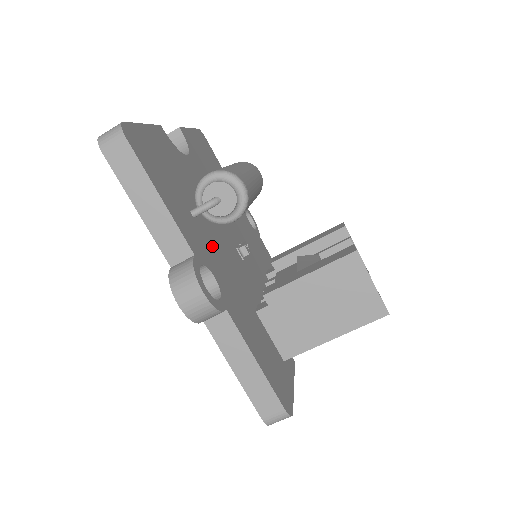
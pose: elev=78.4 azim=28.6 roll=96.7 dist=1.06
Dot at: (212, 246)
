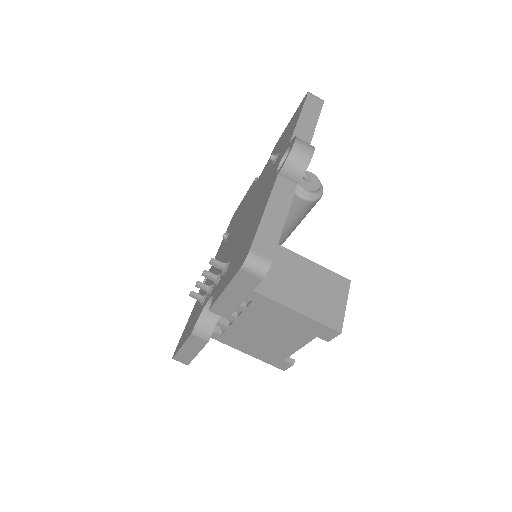
Dot at: occluded
